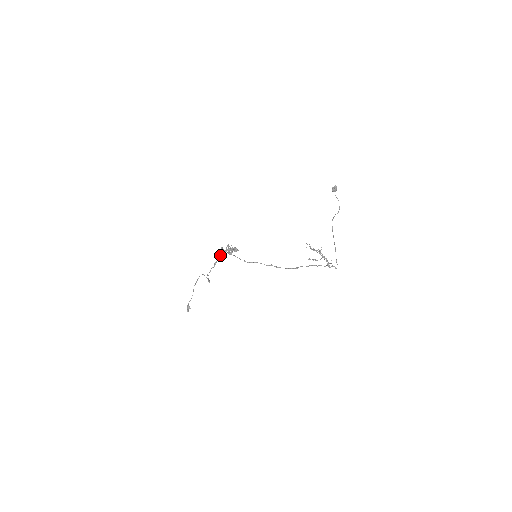
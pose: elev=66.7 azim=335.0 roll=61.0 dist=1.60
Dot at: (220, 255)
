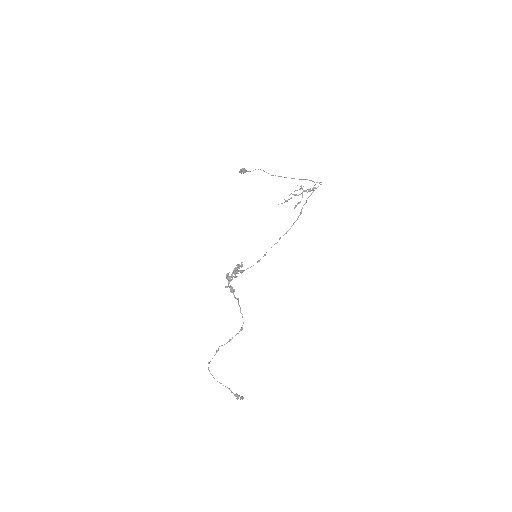
Dot at: (232, 287)
